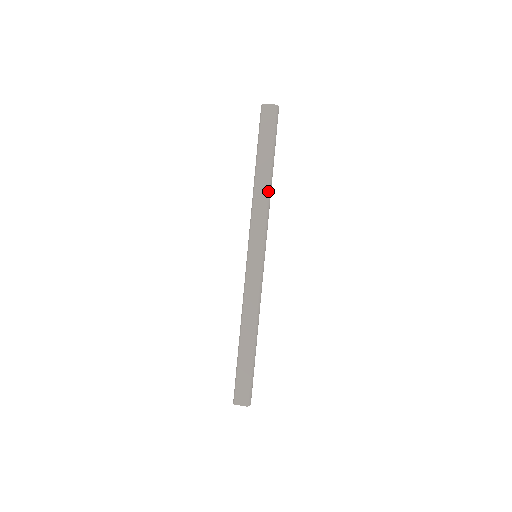
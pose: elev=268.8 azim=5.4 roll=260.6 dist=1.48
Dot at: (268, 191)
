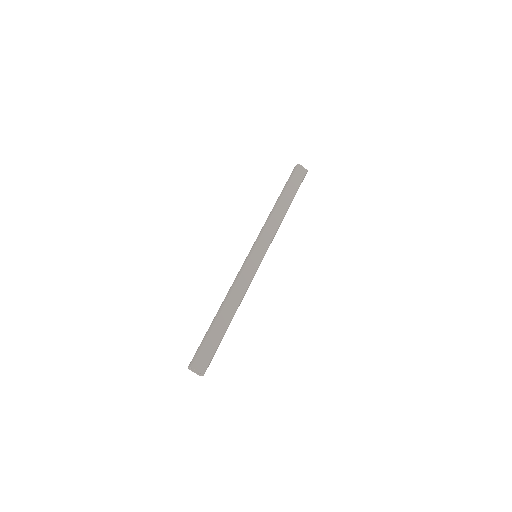
Dot at: occluded
